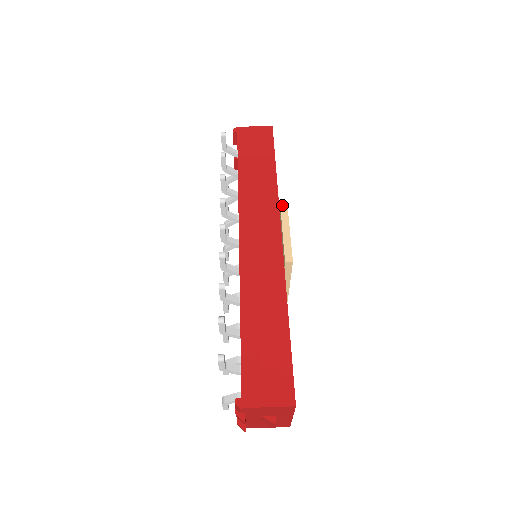
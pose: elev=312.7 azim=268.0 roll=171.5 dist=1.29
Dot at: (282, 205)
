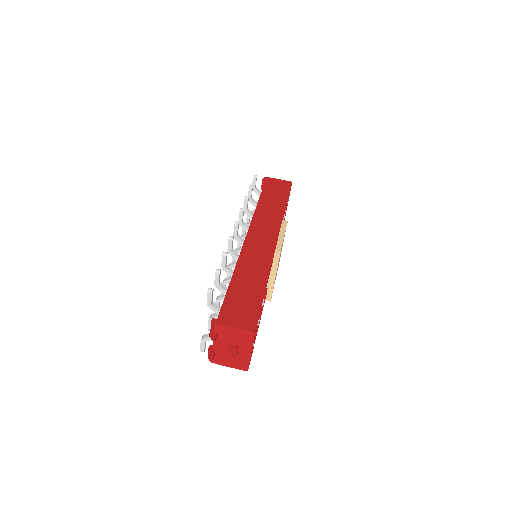
Dot at: (284, 222)
